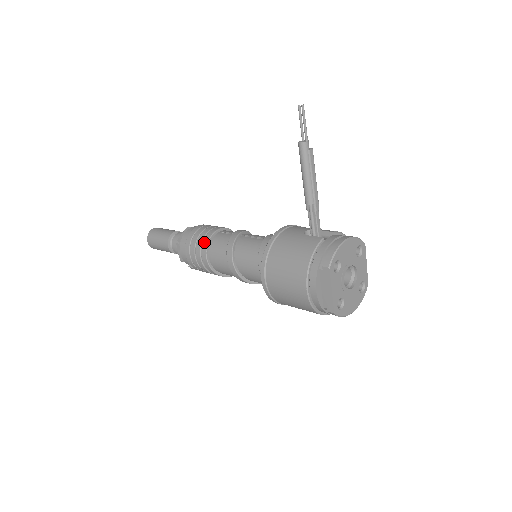
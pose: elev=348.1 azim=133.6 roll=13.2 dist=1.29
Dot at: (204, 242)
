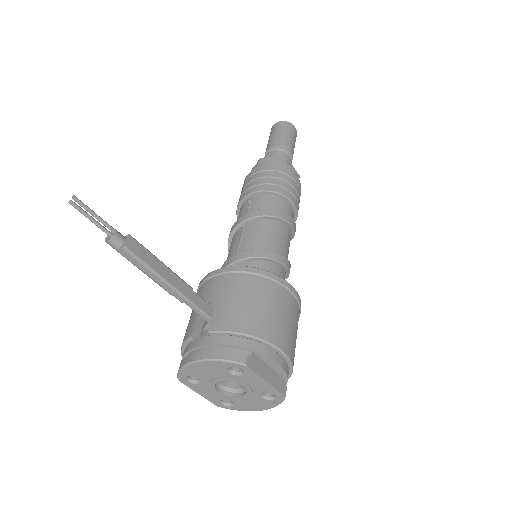
Dot at: (237, 206)
